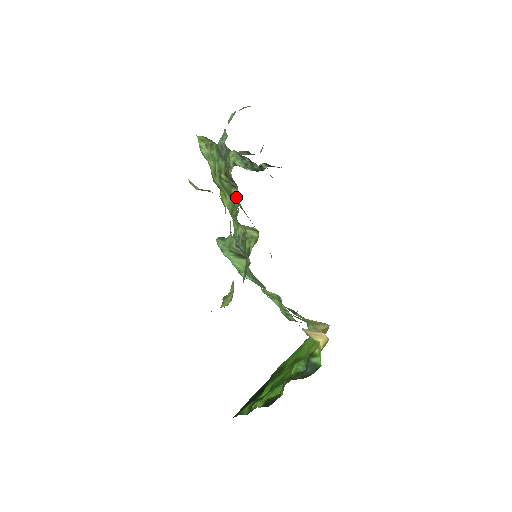
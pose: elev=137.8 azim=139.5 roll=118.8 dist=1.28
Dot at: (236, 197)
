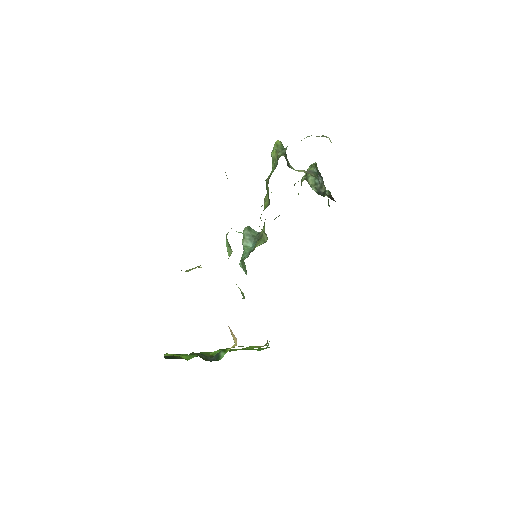
Dot at: occluded
